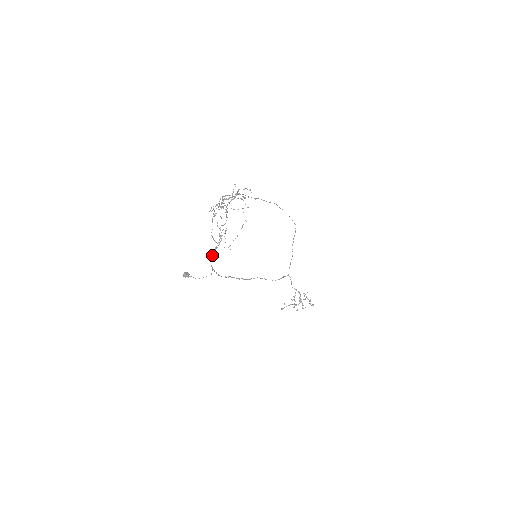
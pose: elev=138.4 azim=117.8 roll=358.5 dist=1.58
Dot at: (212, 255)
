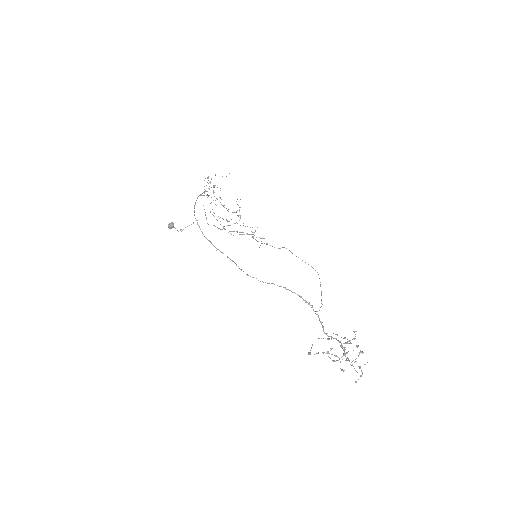
Dot at: occluded
